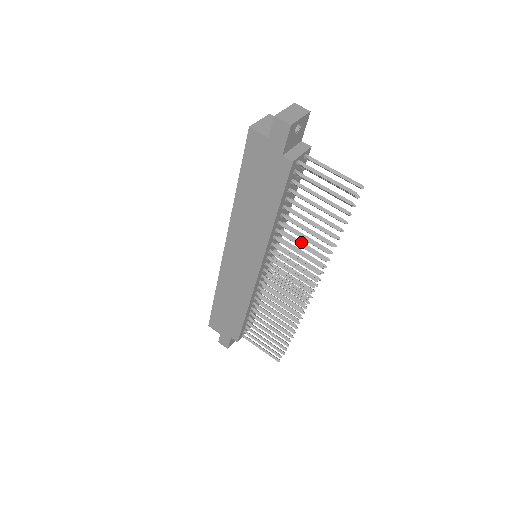
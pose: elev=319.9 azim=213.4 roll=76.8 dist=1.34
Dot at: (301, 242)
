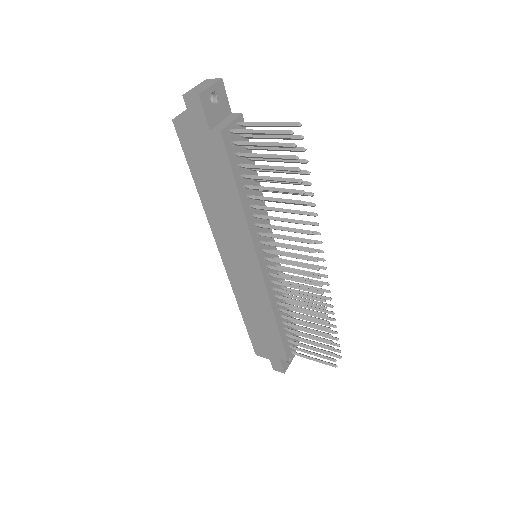
Dot at: occluded
